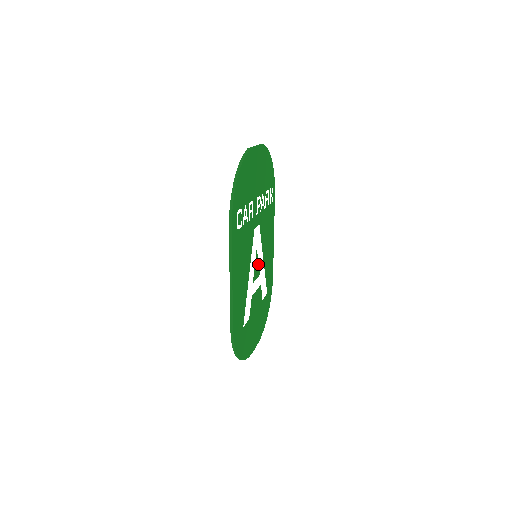
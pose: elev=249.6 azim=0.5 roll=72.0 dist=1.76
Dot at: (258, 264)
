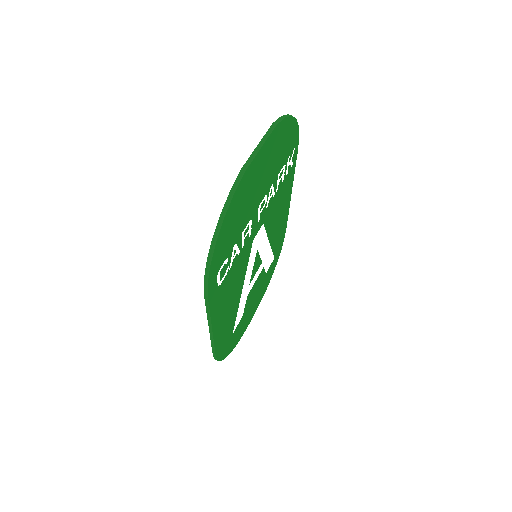
Dot at: (260, 256)
